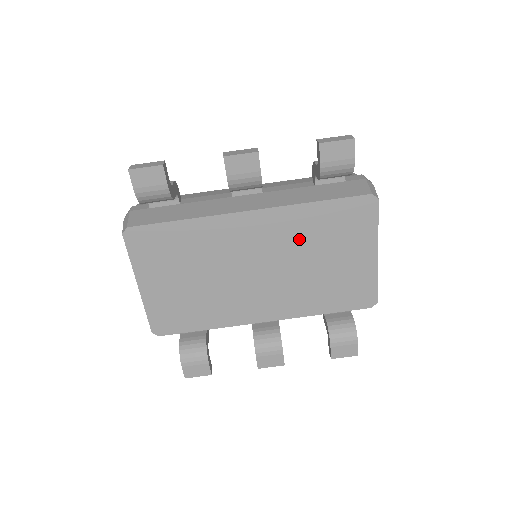
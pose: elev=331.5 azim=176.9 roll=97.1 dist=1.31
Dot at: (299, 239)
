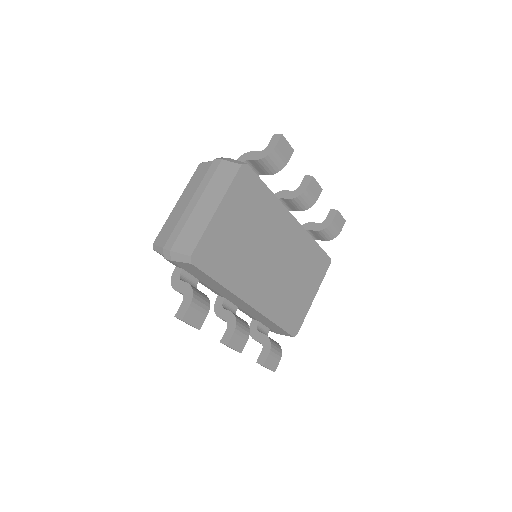
Dot at: (298, 257)
